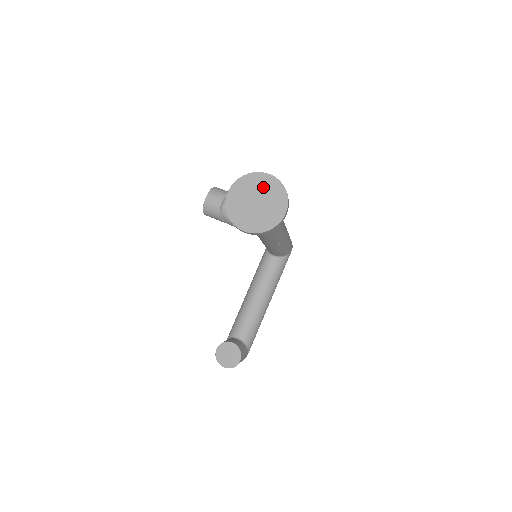
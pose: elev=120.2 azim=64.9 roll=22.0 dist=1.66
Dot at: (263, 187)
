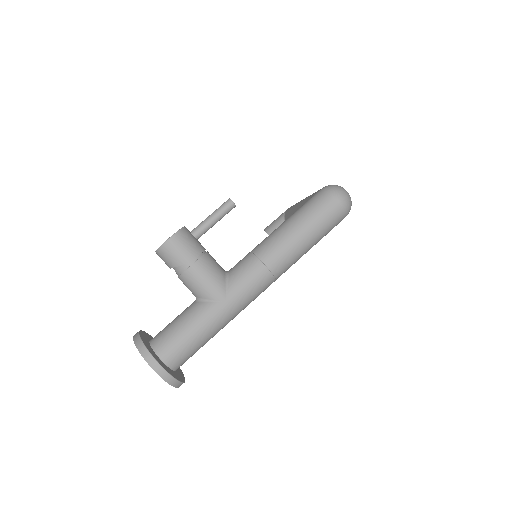
Dot at: occluded
